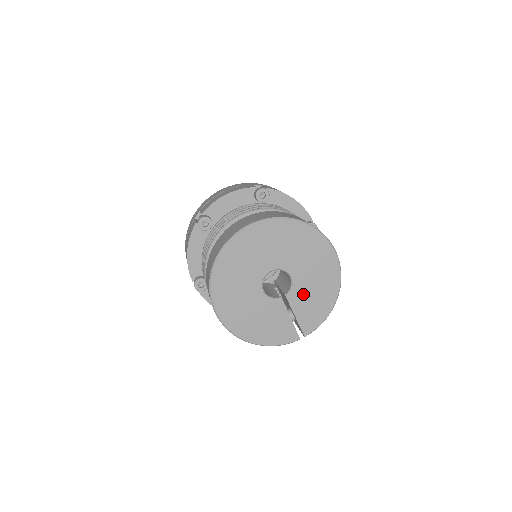
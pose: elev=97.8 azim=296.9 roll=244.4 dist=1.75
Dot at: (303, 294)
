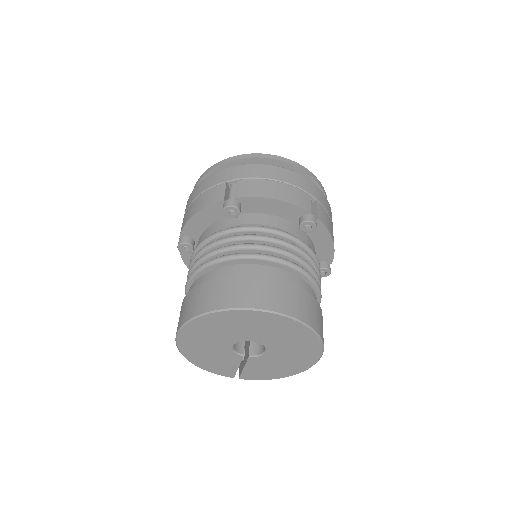
Dot at: (264, 363)
